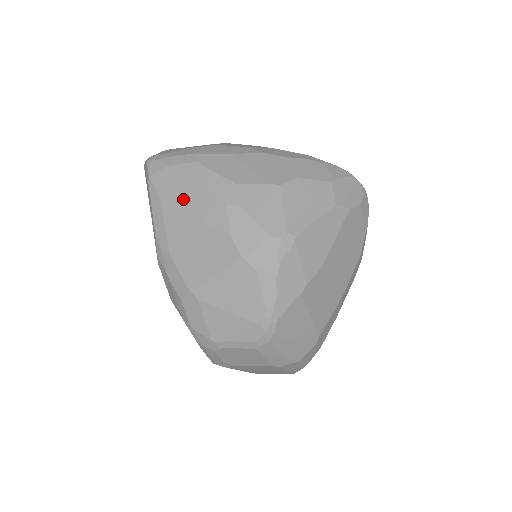
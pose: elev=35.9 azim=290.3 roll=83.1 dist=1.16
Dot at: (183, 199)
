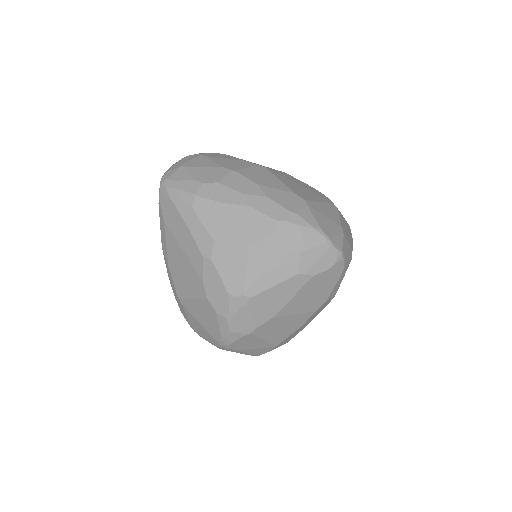
Dot at: (177, 232)
